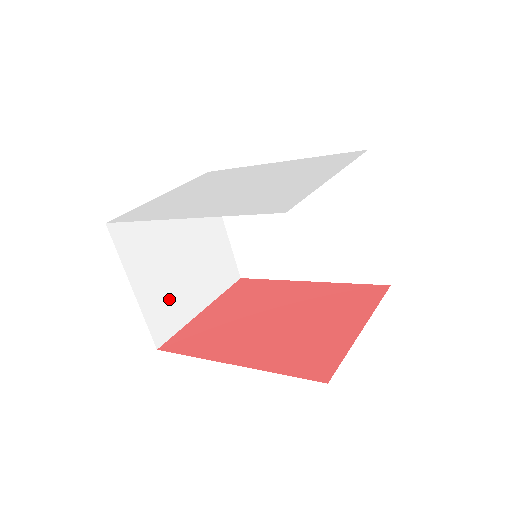
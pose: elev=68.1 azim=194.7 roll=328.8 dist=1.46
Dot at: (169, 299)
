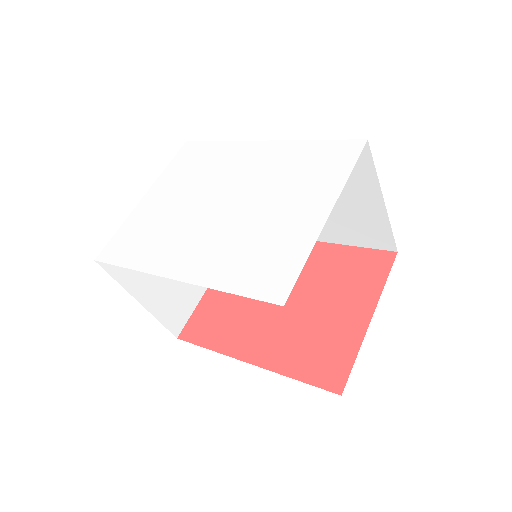
Dot at: (177, 291)
